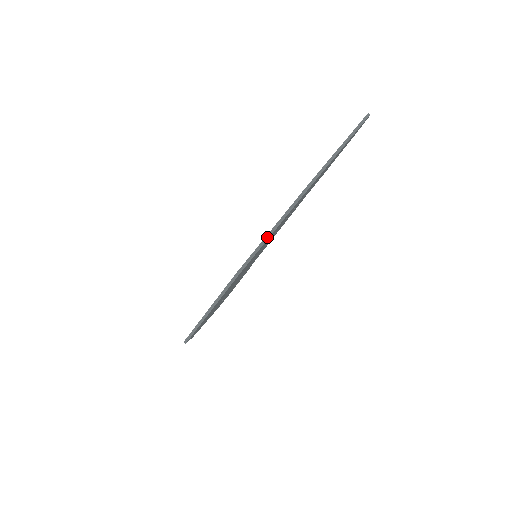
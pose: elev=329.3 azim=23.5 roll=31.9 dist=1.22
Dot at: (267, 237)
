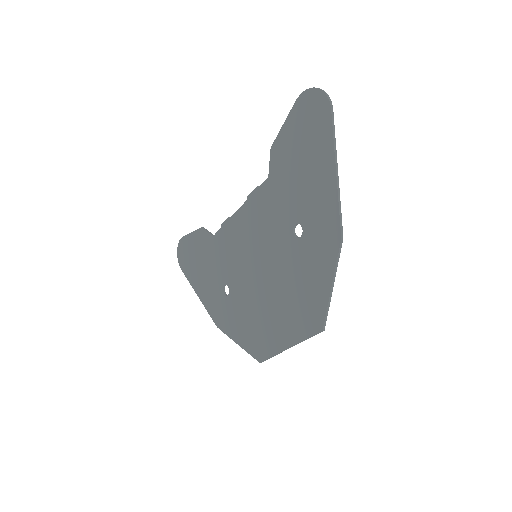
Dot at: (331, 293)
